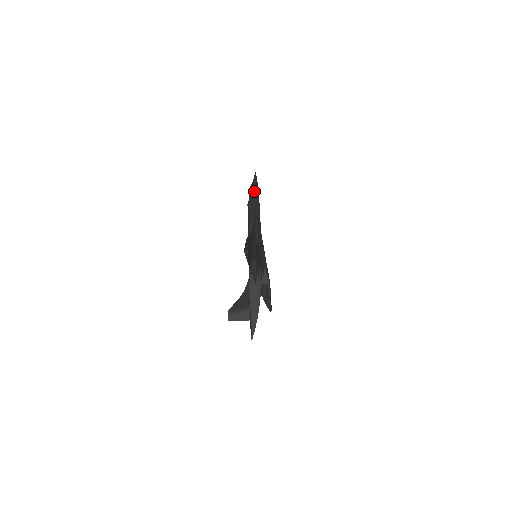
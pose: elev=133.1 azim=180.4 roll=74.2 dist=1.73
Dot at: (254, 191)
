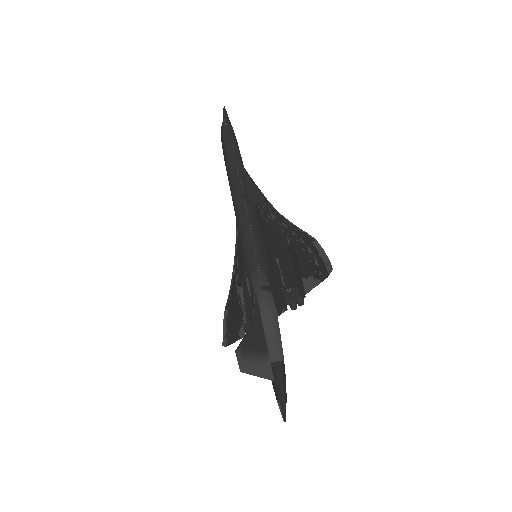
Dot at: occluded
